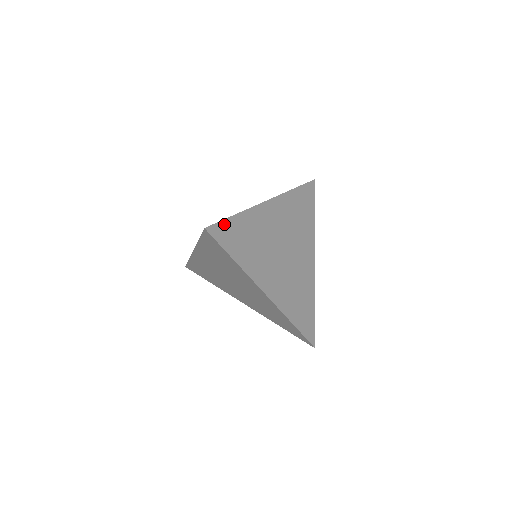
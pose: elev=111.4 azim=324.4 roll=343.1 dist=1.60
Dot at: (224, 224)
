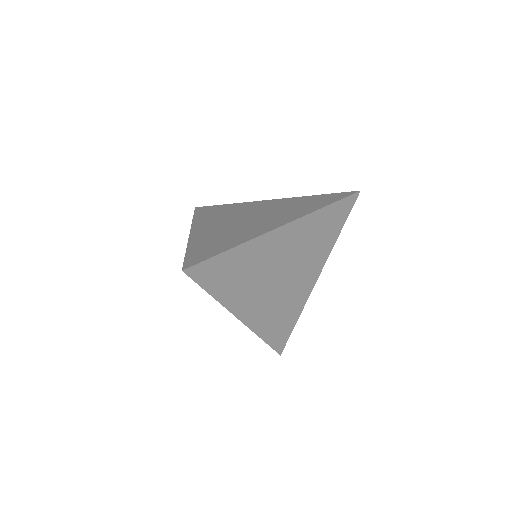
Dot at: (210, 262)
